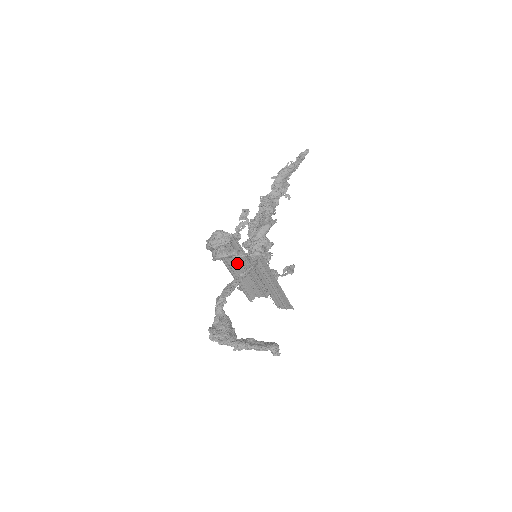
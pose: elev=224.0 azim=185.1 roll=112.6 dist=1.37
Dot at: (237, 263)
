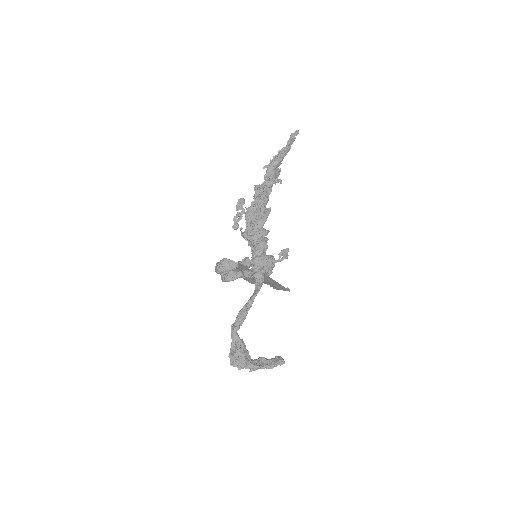
Dot at: occluded
